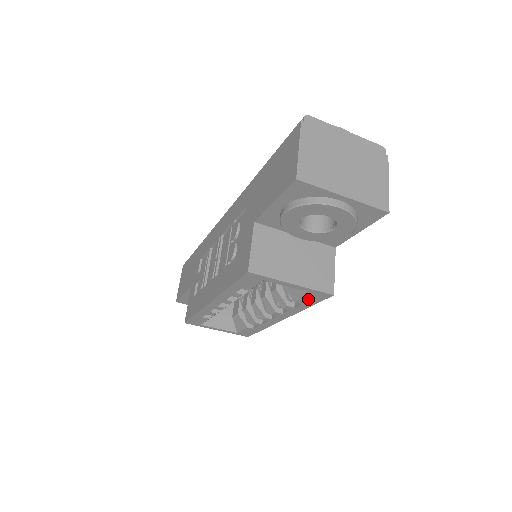
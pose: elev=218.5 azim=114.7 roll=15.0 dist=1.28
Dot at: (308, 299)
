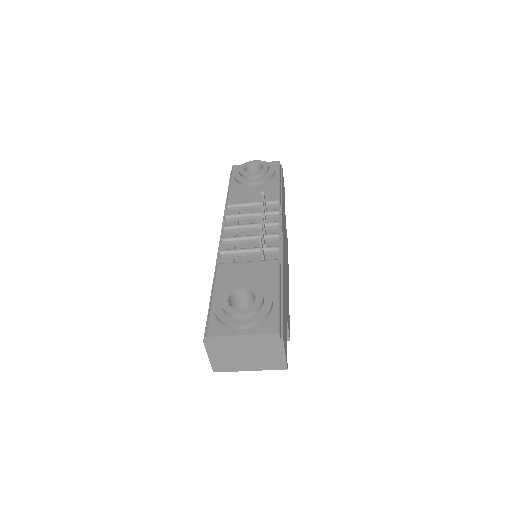
Dot at: occluded
